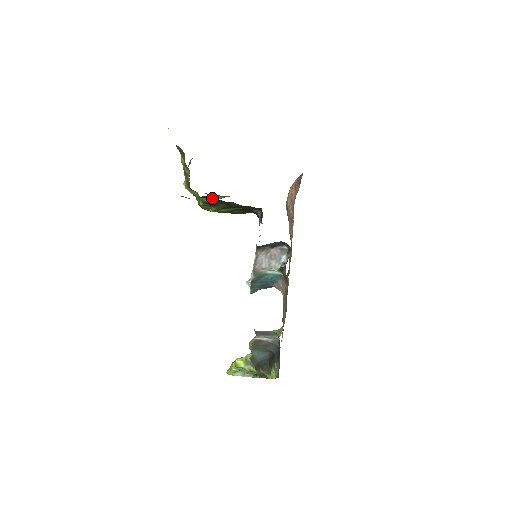
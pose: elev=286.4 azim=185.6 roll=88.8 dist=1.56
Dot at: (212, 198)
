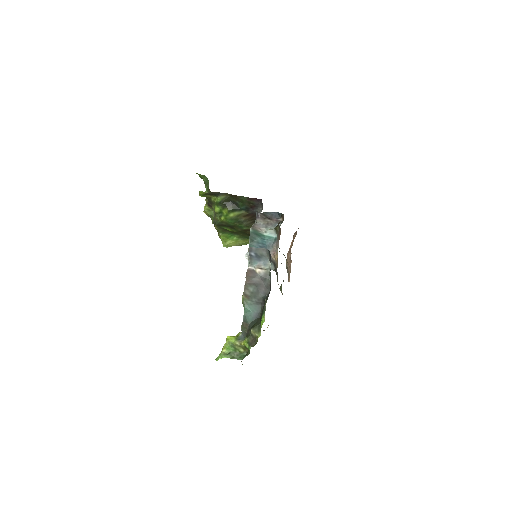
Dot at: (225, 196)
